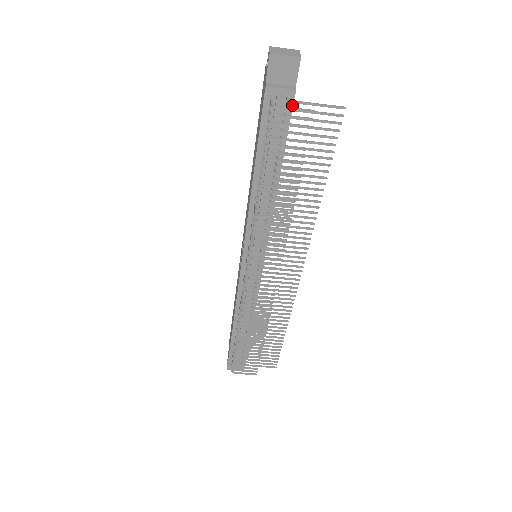
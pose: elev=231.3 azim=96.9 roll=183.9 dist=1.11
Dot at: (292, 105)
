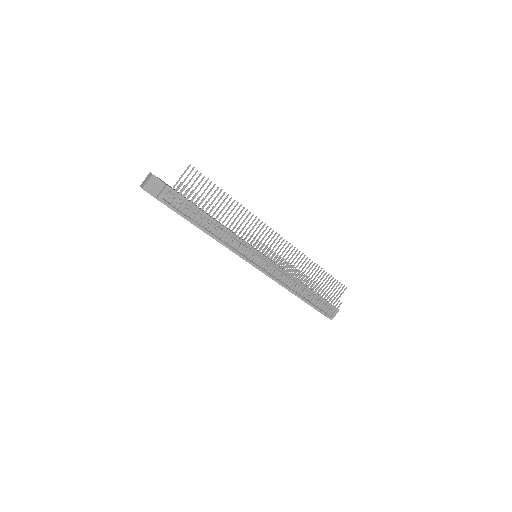
Dot at: occluded
